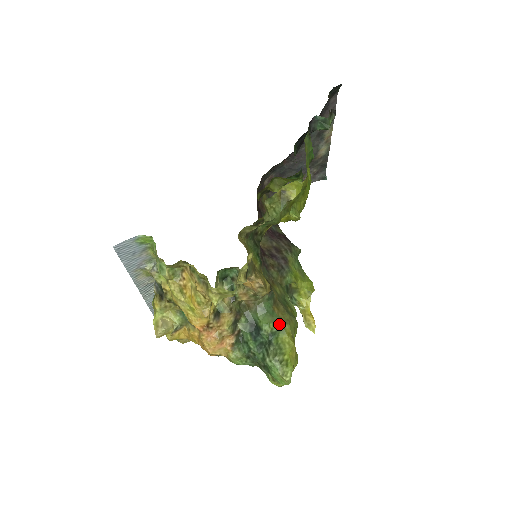
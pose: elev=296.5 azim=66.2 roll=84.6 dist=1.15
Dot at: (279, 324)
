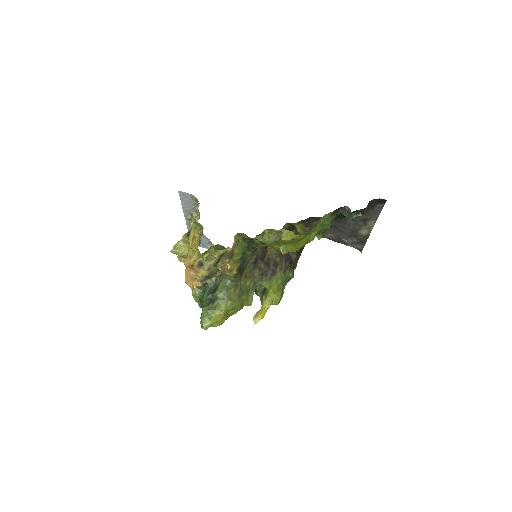
Dot at: (226, 297)
